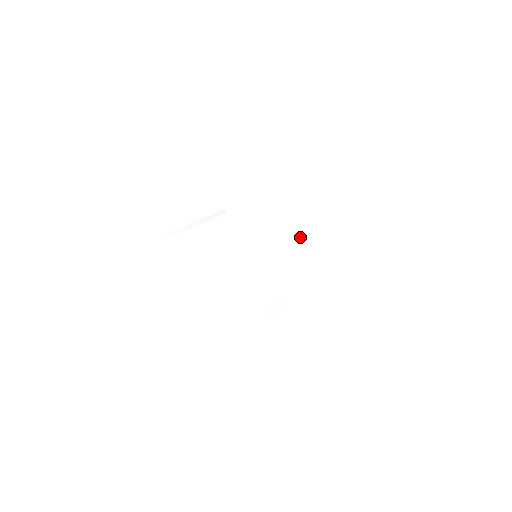
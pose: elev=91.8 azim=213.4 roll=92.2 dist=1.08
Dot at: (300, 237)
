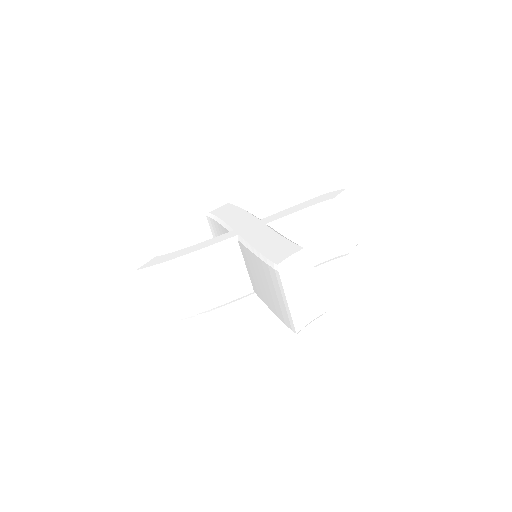
Dot at: (259, 283)
